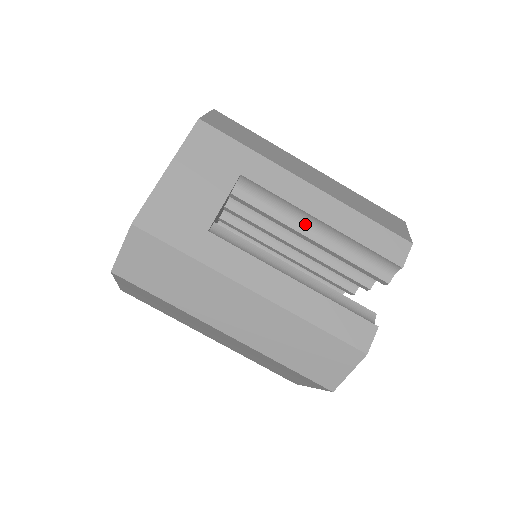
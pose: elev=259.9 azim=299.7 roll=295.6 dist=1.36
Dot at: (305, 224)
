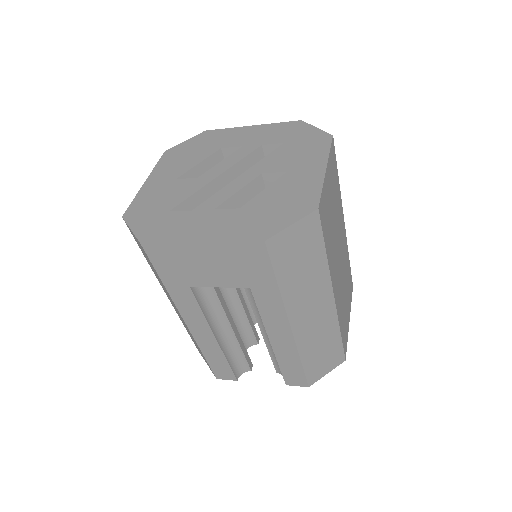
Dot at: occluded
